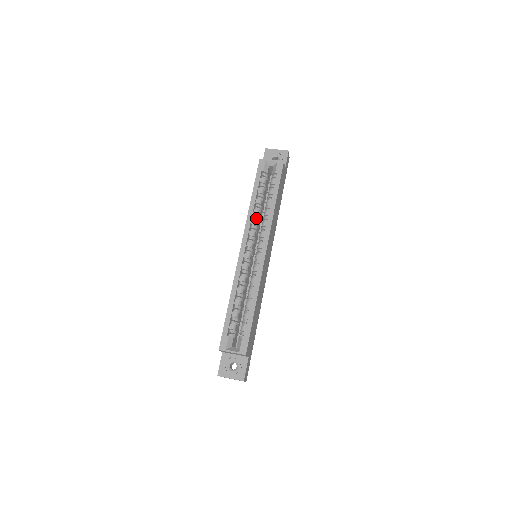
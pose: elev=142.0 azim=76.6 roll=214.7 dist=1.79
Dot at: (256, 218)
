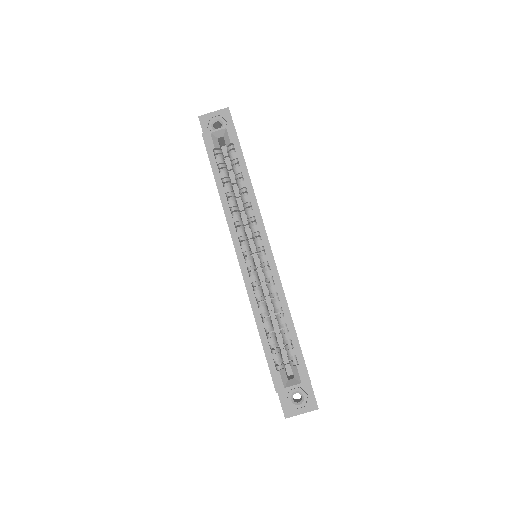
Dot at: occluded
